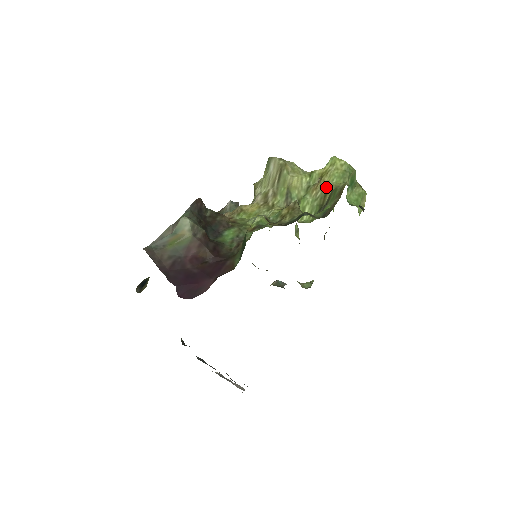
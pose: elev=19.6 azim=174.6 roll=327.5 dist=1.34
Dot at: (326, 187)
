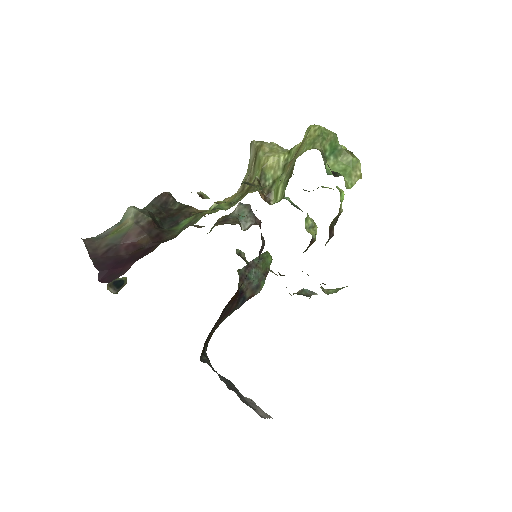
Dot at: (295, 158)
